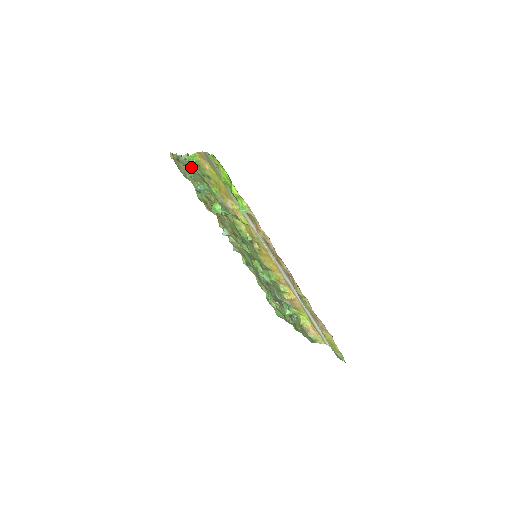
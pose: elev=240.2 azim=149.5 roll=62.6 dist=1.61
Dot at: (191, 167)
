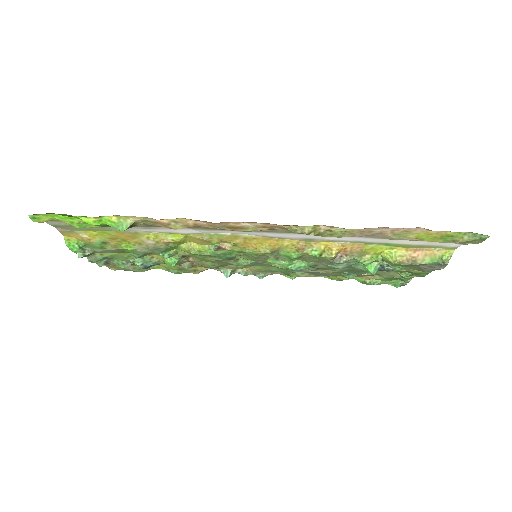
Dot at: (103, 255)
